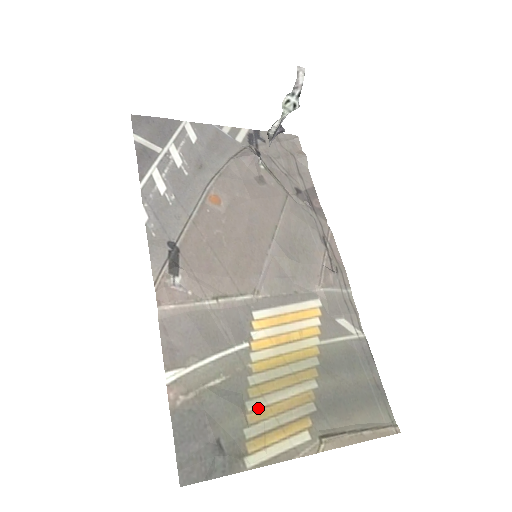
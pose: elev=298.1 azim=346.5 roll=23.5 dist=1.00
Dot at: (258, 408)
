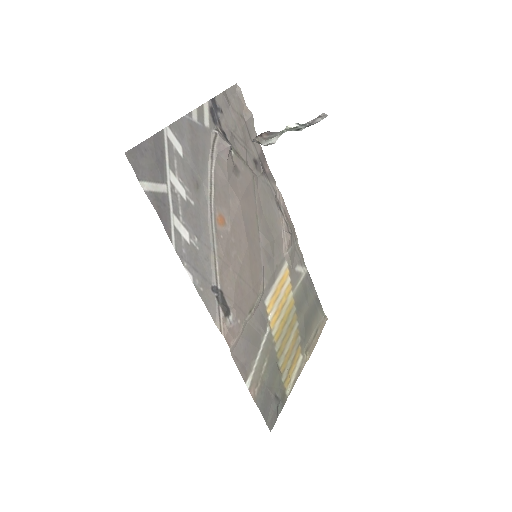
Dot at: (283, 362)
